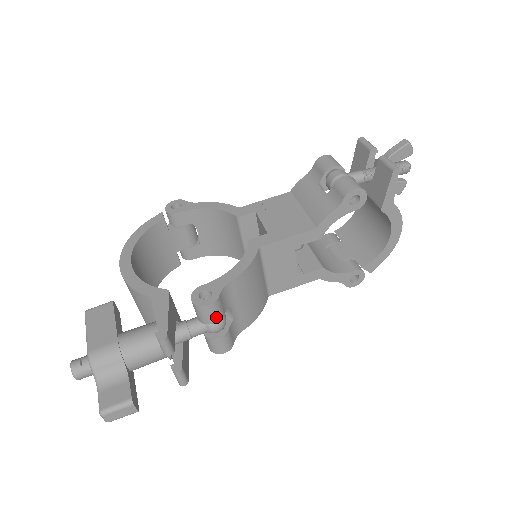
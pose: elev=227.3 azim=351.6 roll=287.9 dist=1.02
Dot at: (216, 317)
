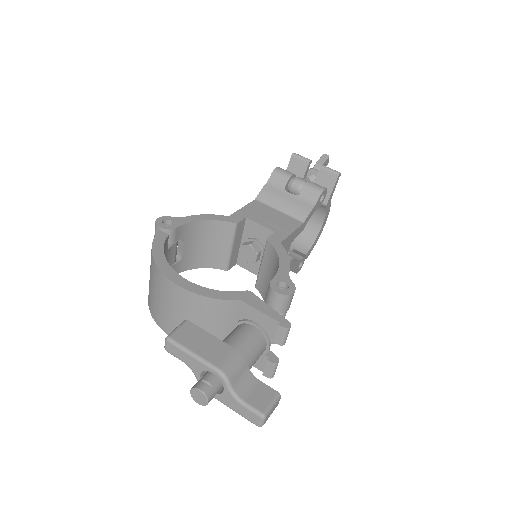
Dot at: (290, 304)
